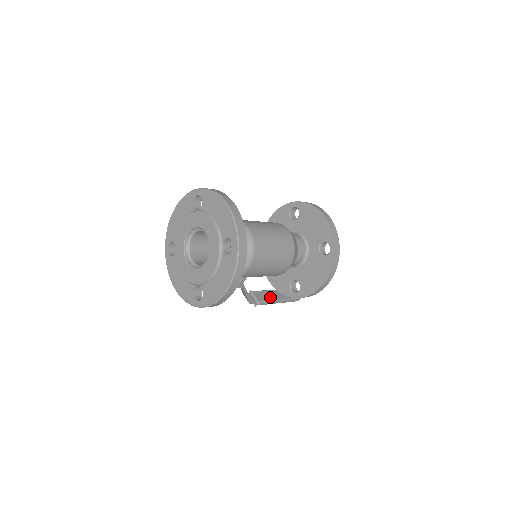
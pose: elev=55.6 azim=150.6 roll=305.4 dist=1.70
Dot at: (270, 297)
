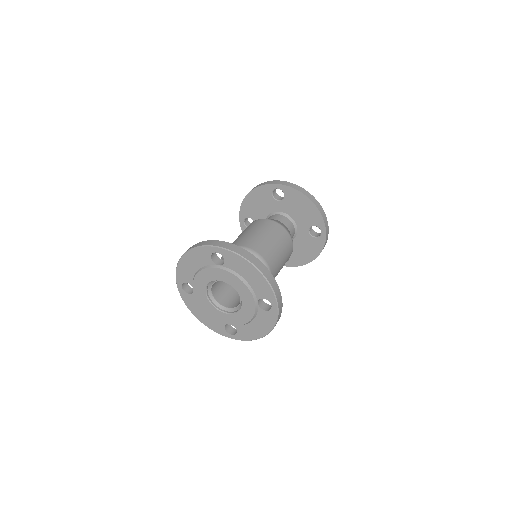
Dot at: occluded
